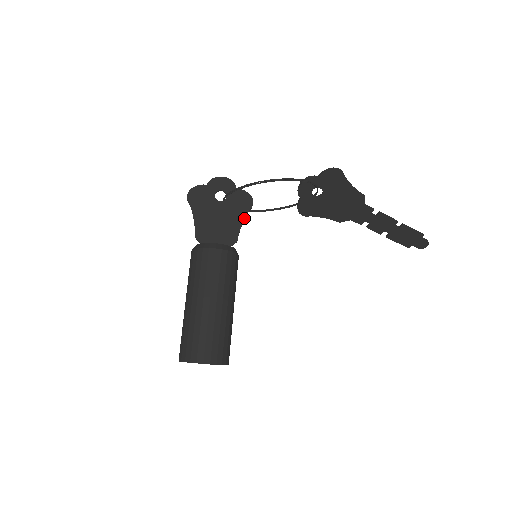
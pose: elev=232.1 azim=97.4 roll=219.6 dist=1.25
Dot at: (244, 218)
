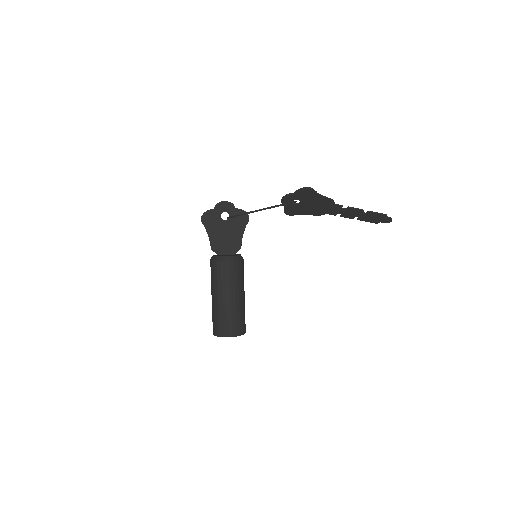
Dot at: occluded
